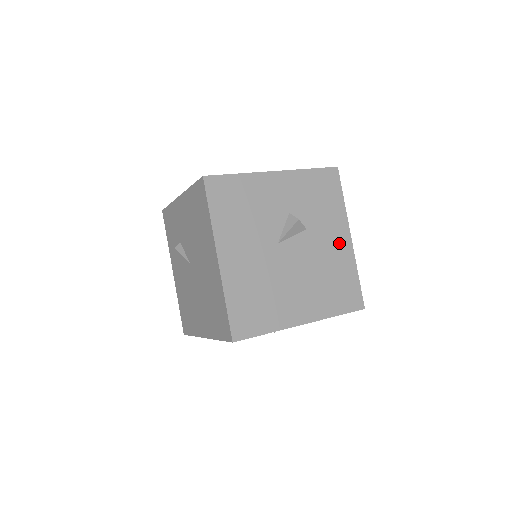
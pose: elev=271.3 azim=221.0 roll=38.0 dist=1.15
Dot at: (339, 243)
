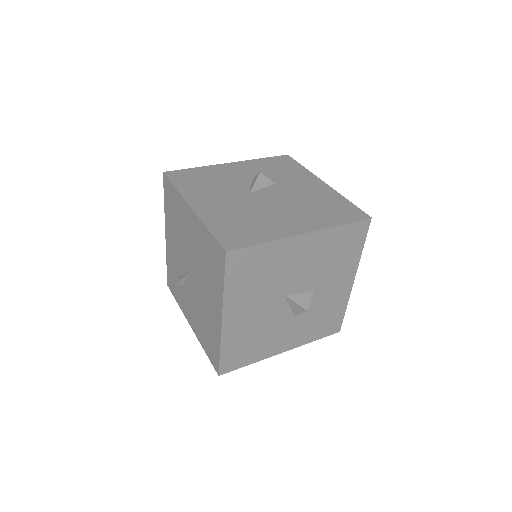
Dot at: (314, 187)
